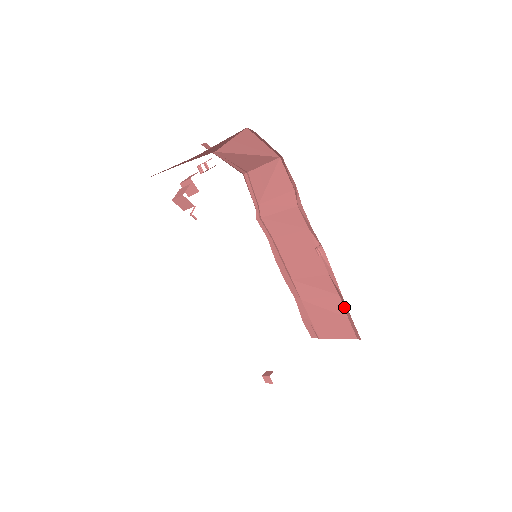
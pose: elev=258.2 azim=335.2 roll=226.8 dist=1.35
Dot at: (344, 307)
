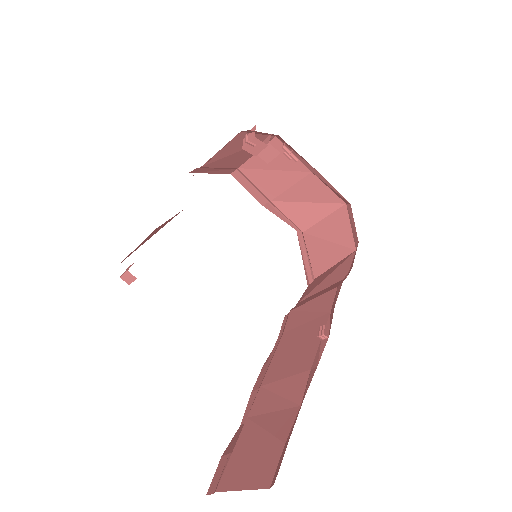
Dot at: (293, 424)
